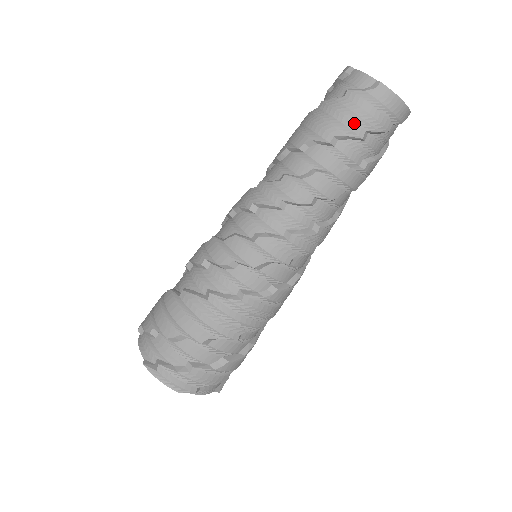
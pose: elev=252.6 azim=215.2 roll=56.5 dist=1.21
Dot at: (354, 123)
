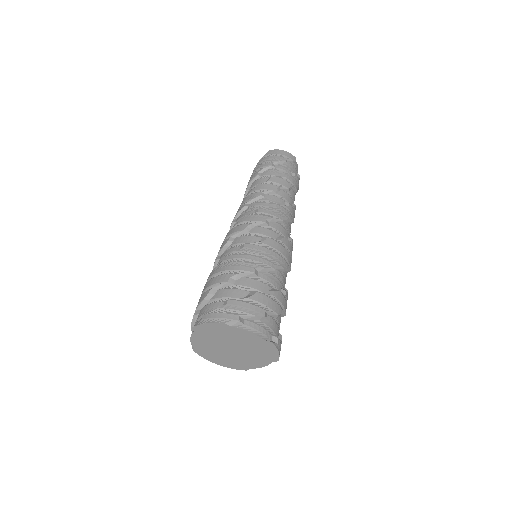
Dot at: (264, 164)
